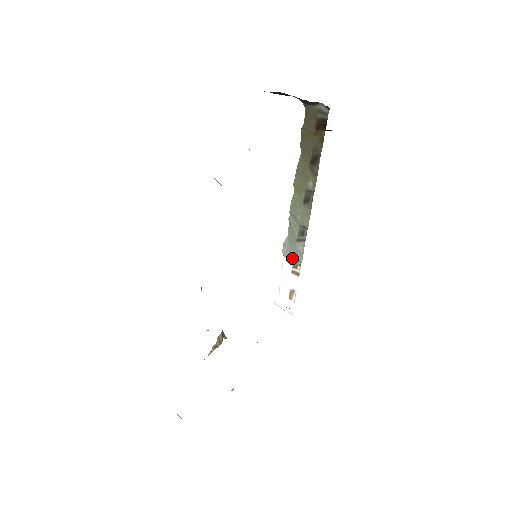
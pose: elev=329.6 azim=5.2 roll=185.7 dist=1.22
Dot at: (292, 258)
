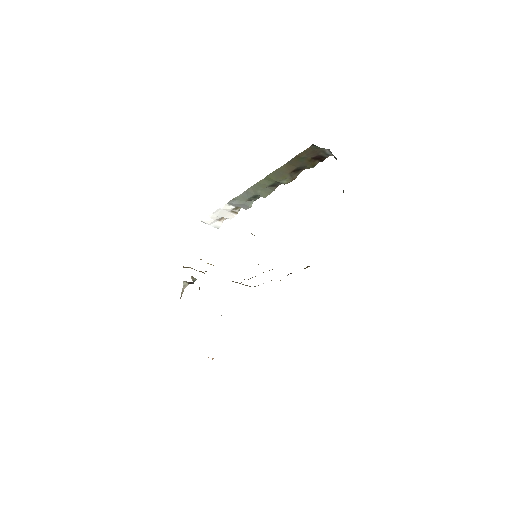
Dot at: (237, 206)
